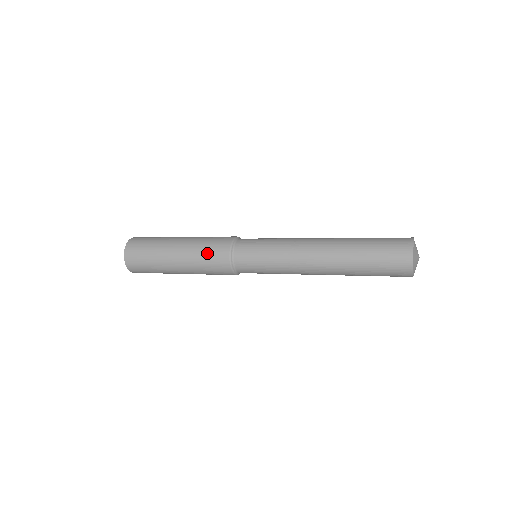
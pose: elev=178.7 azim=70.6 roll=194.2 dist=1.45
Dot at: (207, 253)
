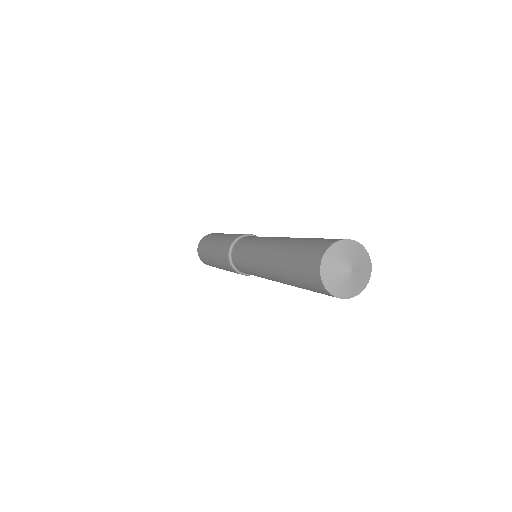
Dot at: (221, 253)
